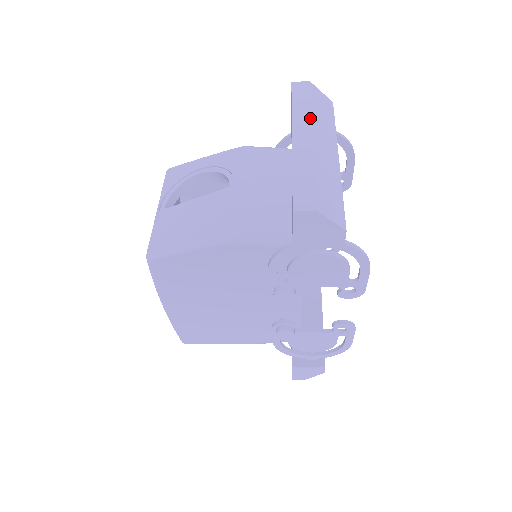
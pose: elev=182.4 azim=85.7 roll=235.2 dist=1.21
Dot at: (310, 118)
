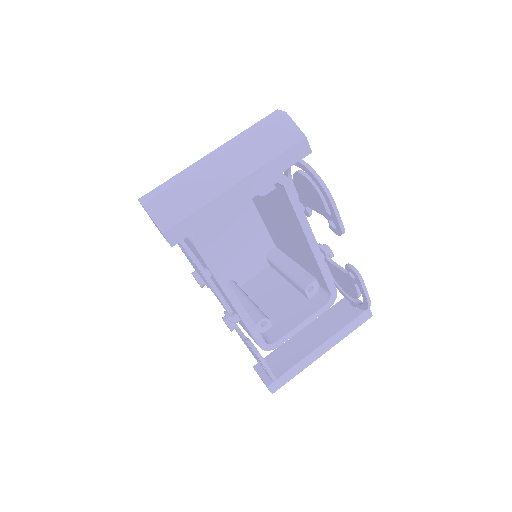
Dot at: (238, 142)
